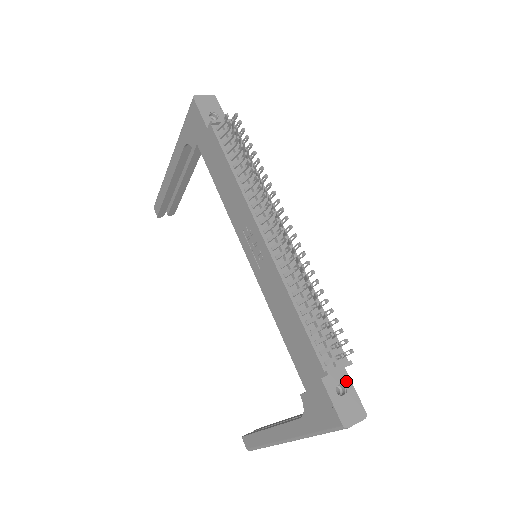
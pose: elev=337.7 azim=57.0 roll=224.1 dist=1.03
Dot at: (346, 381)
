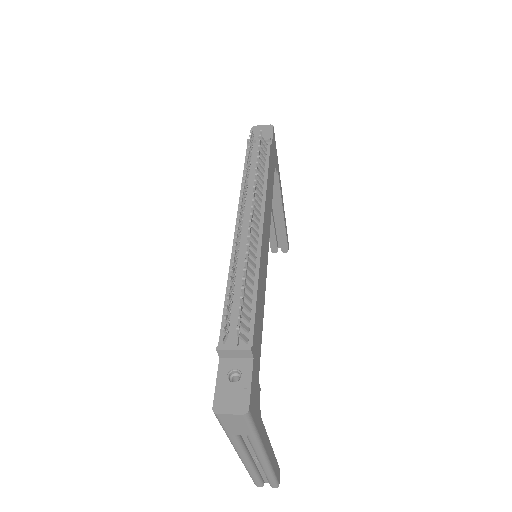
Dot at: (246, 370)
